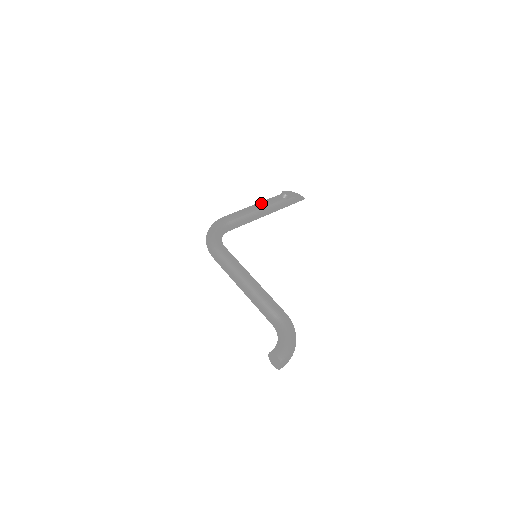
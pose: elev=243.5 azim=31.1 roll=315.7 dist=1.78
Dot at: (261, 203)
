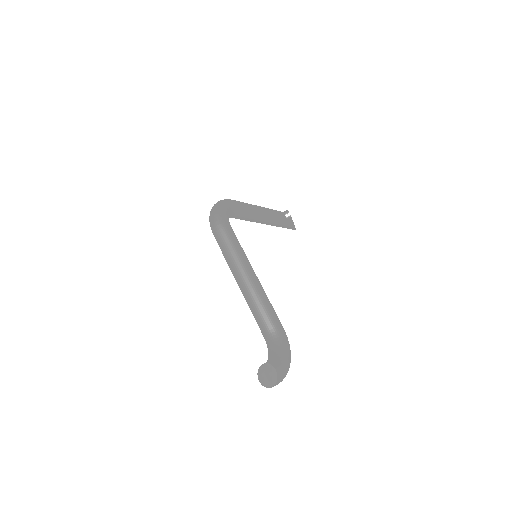
Dot at: (268, 209)
